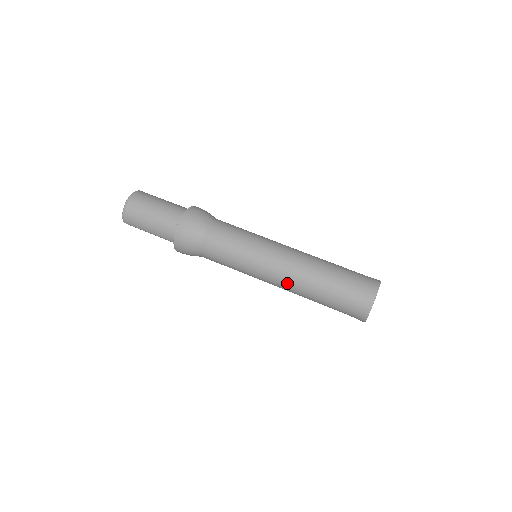
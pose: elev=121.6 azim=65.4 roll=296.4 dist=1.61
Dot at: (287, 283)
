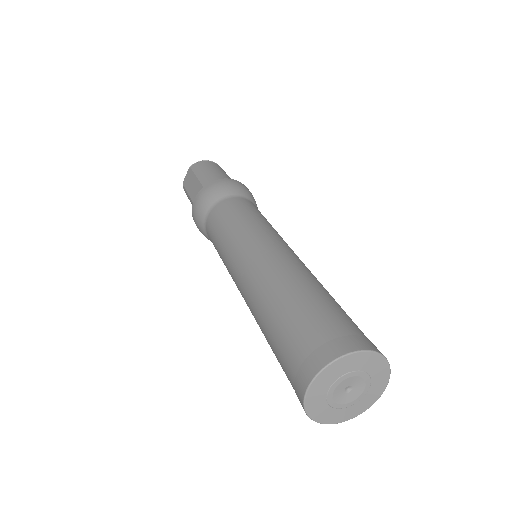
Dot at: (270, 262)
